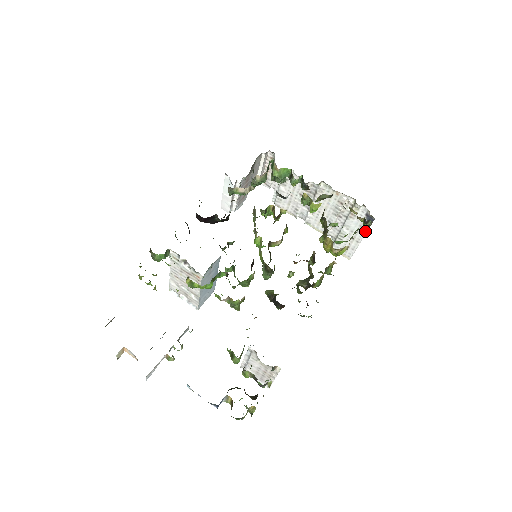
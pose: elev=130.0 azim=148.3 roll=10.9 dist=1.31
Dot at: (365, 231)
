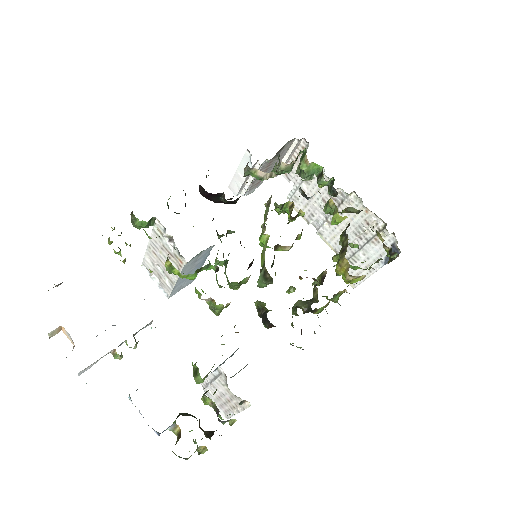
Dot at: (384, 262)
